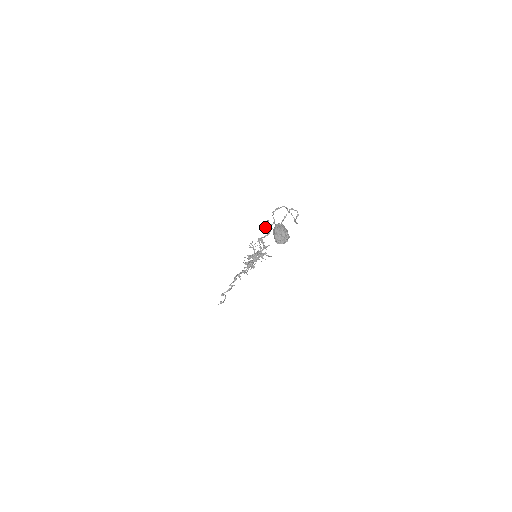
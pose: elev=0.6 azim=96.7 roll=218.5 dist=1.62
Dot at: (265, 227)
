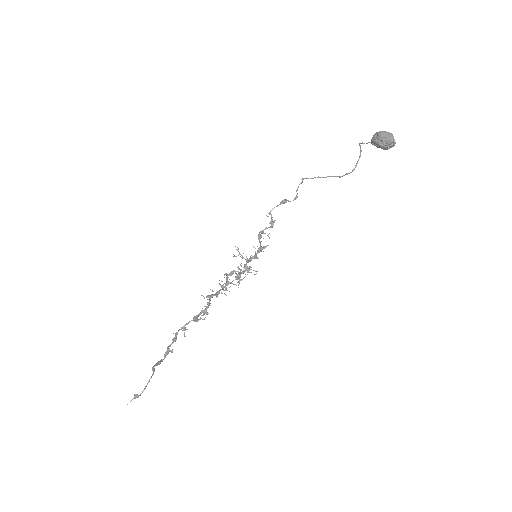
Dot at: (271, 215)
